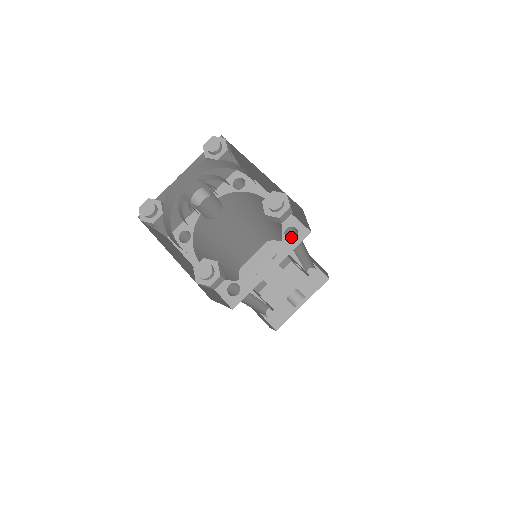
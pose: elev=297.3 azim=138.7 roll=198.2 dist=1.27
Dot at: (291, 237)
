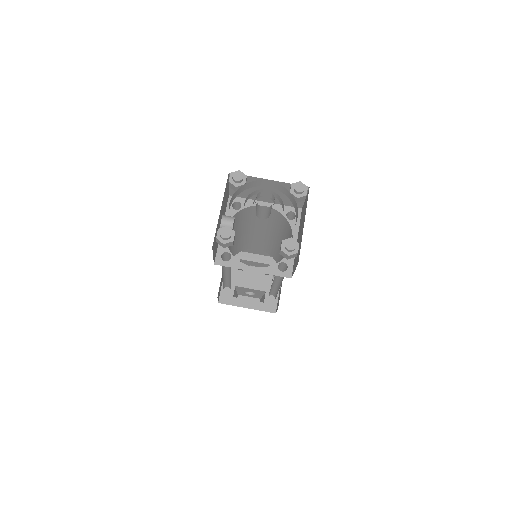
Dot at: occluded
